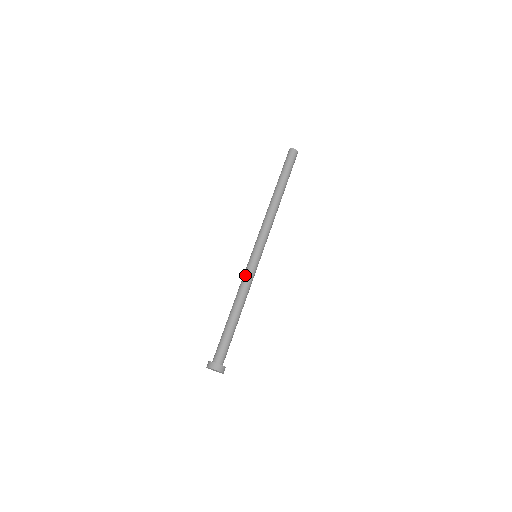
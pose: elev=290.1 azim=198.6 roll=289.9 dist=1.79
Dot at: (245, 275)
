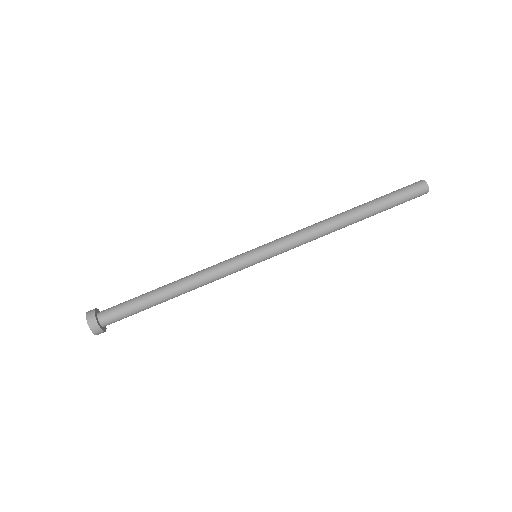
Dot at: (224, 269)
